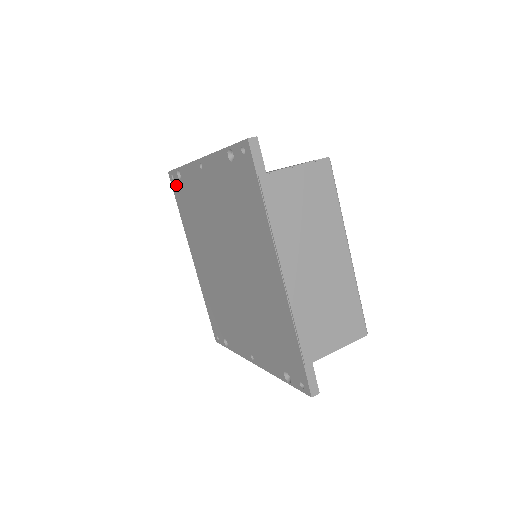
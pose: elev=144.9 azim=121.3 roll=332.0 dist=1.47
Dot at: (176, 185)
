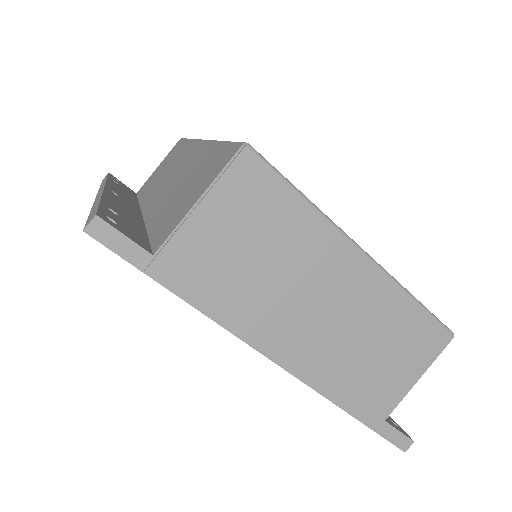
Dot at: occluded
